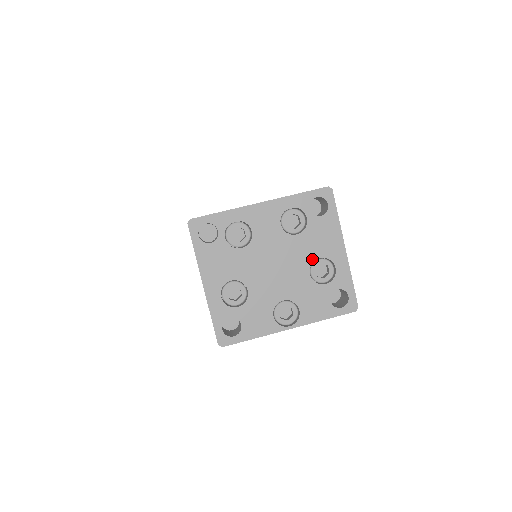
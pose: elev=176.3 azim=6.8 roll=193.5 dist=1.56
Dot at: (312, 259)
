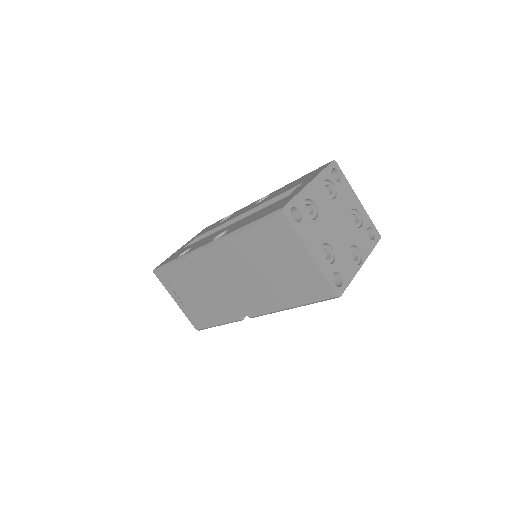
Dot at: (349, 212)
